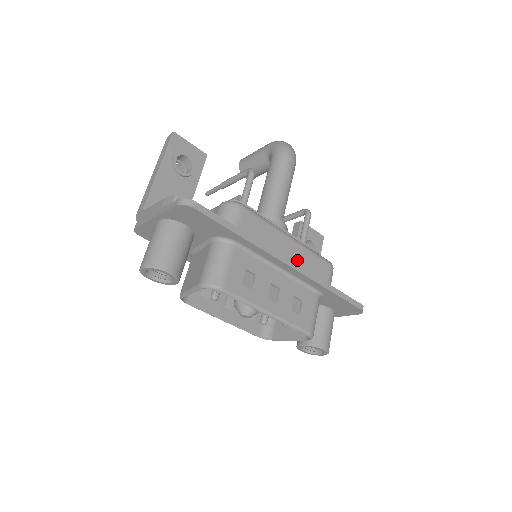
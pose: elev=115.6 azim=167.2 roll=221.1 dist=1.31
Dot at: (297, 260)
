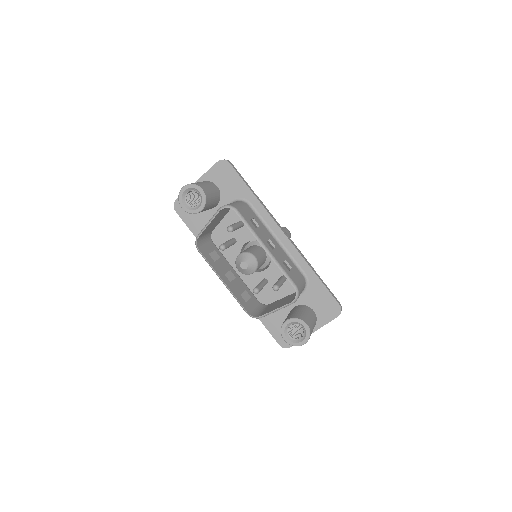
Dot at: occluded
